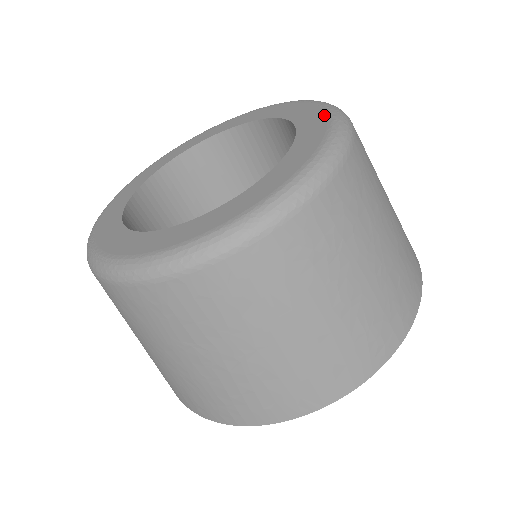
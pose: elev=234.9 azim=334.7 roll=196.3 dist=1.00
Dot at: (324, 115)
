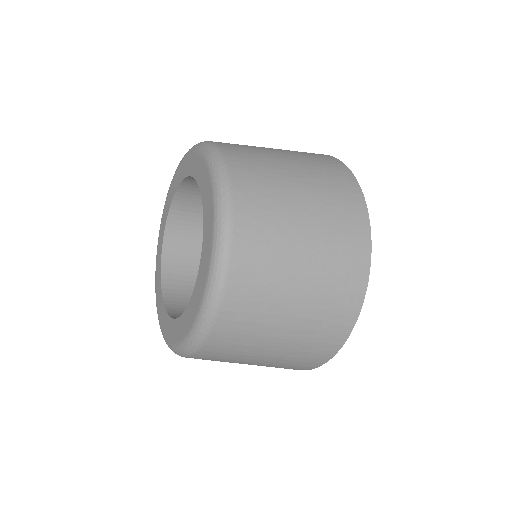
Dot at: (209, 181)
